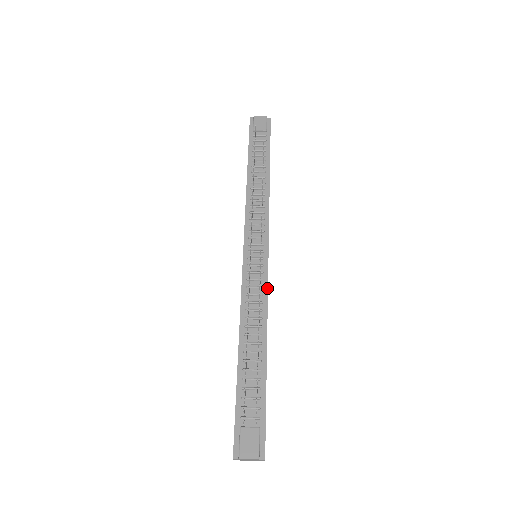
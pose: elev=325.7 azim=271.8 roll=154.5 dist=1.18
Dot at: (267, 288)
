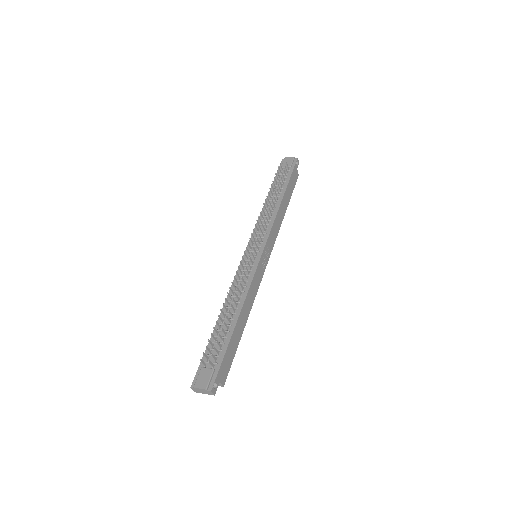
Dot at: (253, 276)
